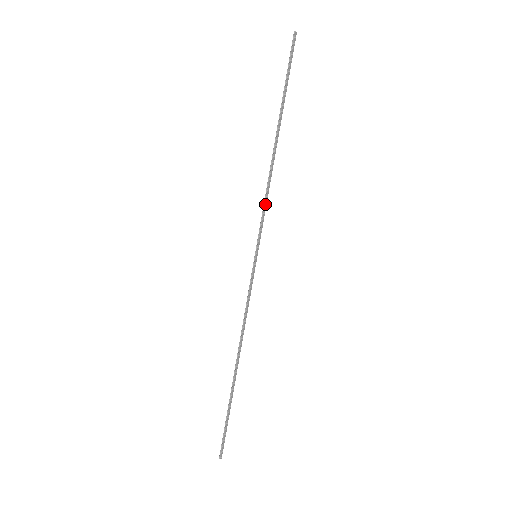
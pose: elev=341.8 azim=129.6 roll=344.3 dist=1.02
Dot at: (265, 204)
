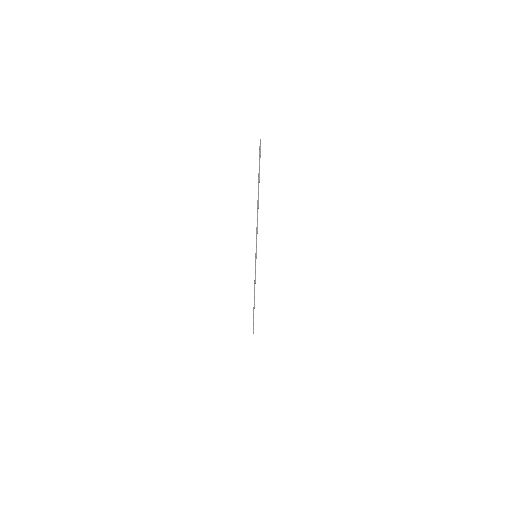
Dot at: (257, 233)
